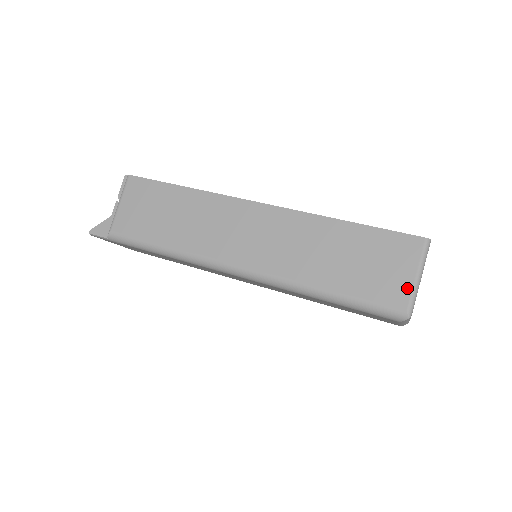
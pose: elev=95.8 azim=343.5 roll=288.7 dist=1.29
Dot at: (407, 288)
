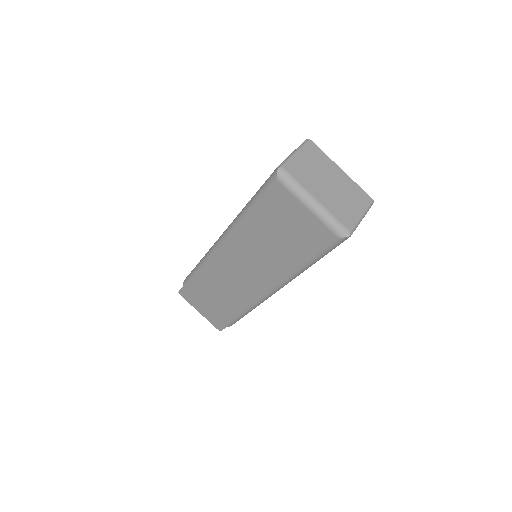
Dot at: occluded
